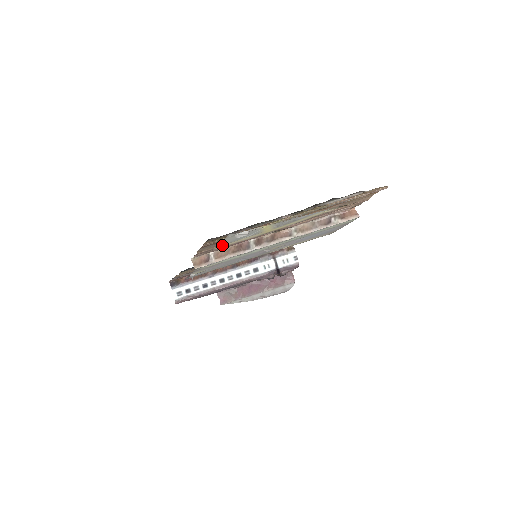
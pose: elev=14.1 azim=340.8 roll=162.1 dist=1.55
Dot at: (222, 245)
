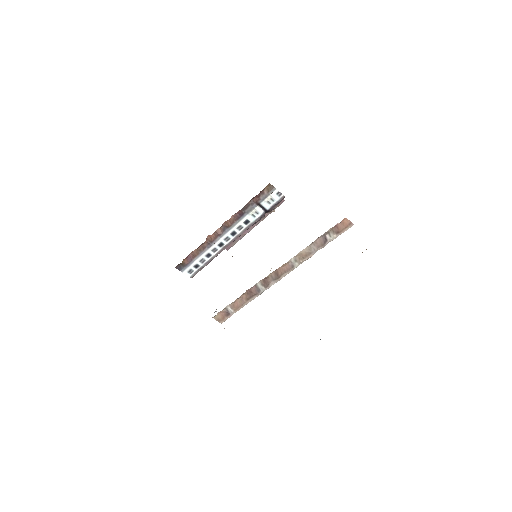
Dot at: occluded
